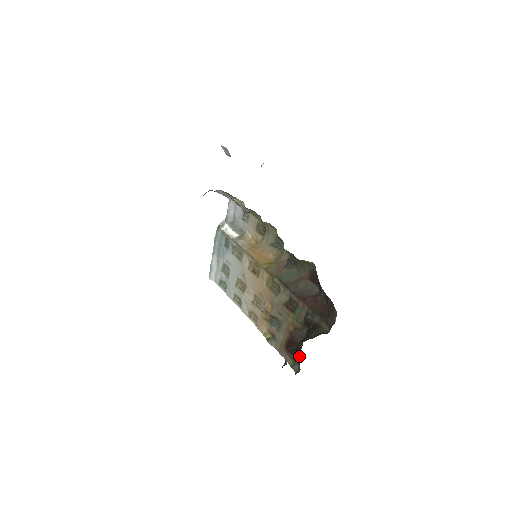
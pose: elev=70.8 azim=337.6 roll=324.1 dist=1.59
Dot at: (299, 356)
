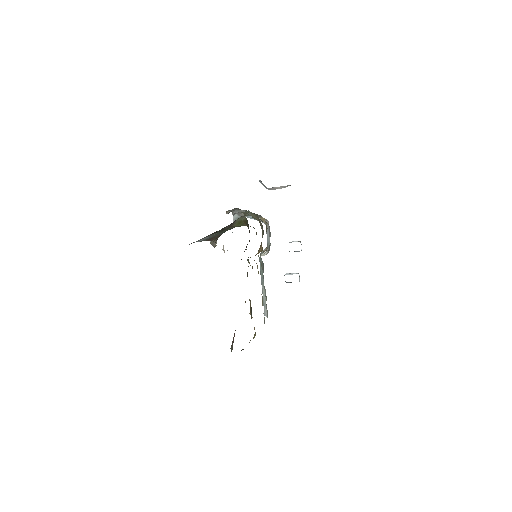
Dot at: occluded
